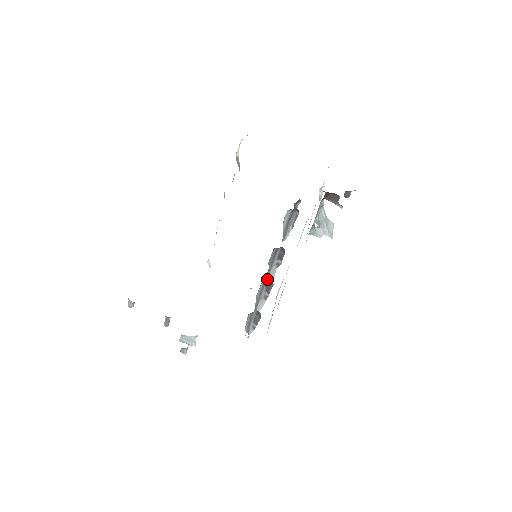
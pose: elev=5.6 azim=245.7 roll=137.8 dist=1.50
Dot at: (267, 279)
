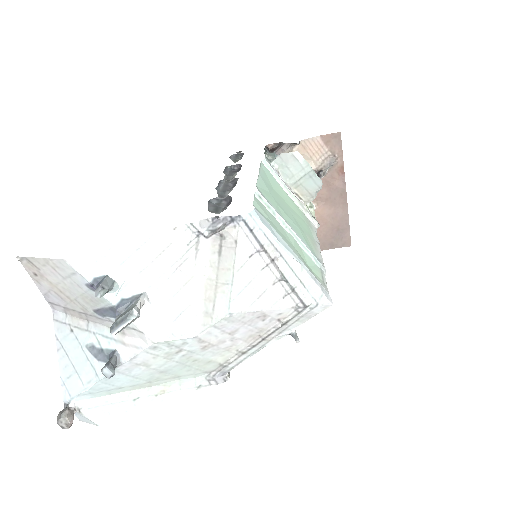
Dot at: (230, 182)
